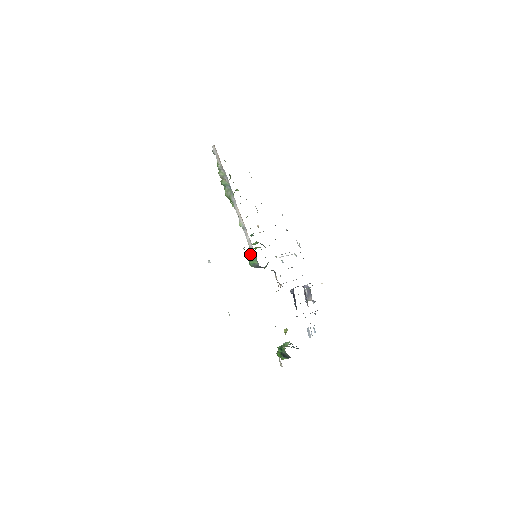
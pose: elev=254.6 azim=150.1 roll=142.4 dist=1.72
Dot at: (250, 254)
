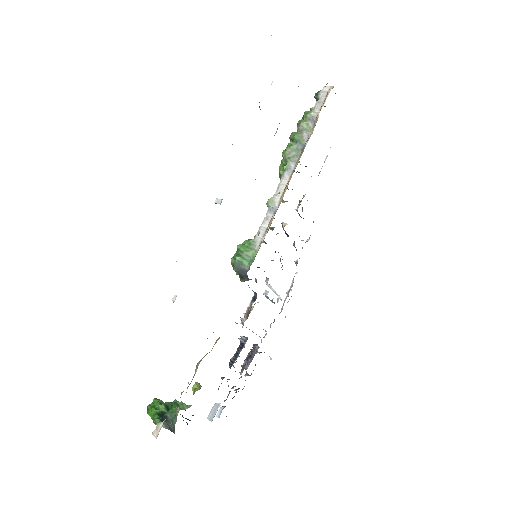
Dot at: (247, 247)
